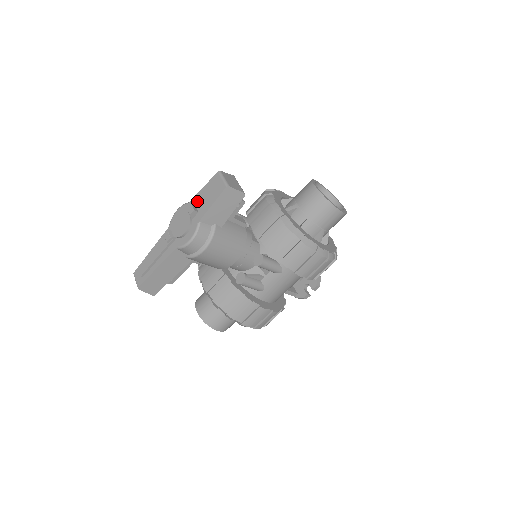
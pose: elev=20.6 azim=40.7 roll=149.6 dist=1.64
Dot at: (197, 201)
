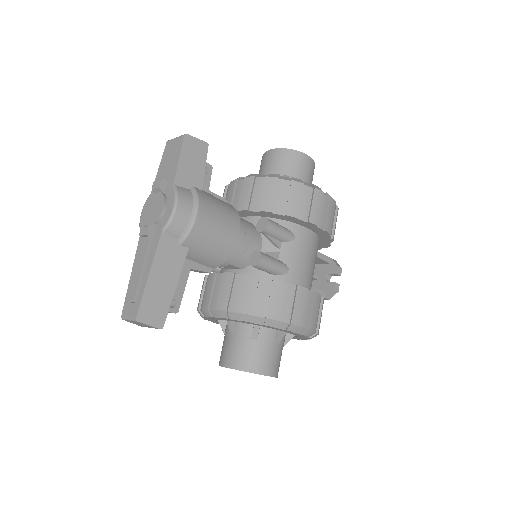
Dot at: occluded
